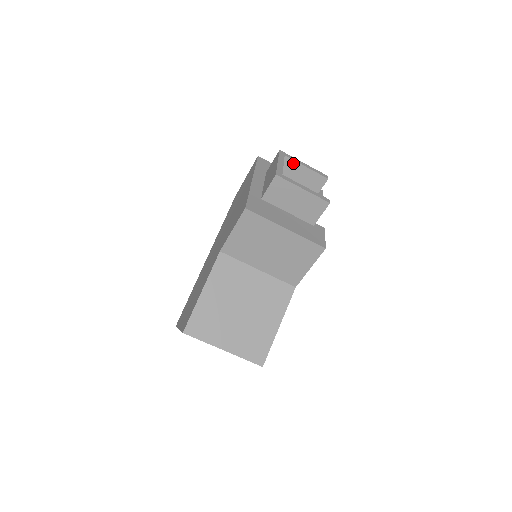
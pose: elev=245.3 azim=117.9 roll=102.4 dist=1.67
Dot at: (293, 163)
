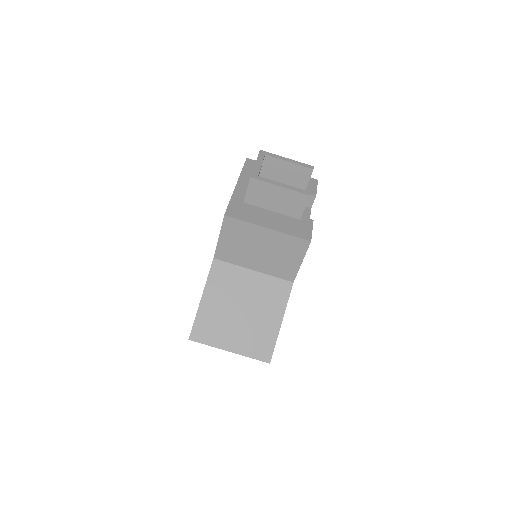
Dot at: (275, 160)
